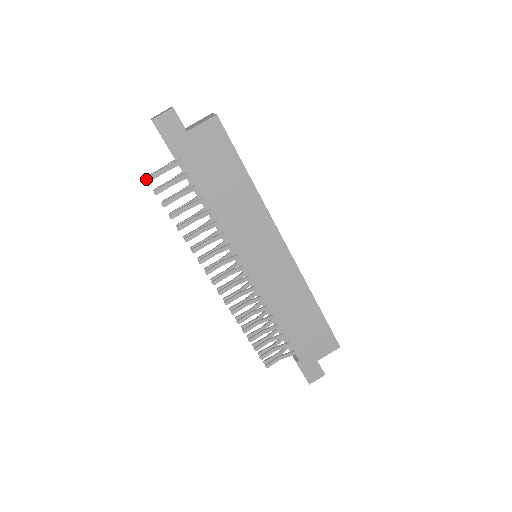
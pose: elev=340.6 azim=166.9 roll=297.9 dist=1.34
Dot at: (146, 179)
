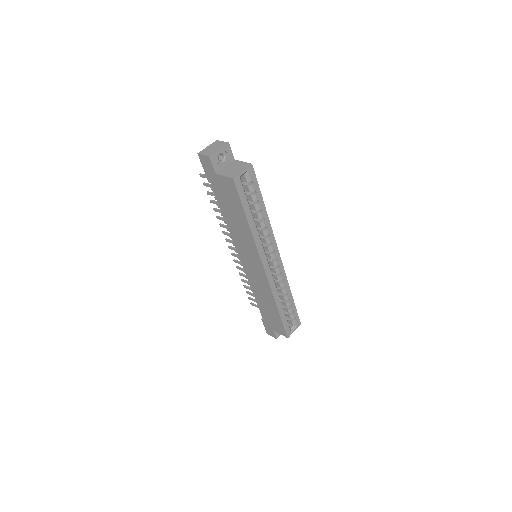
Dot at: (200, 174)
